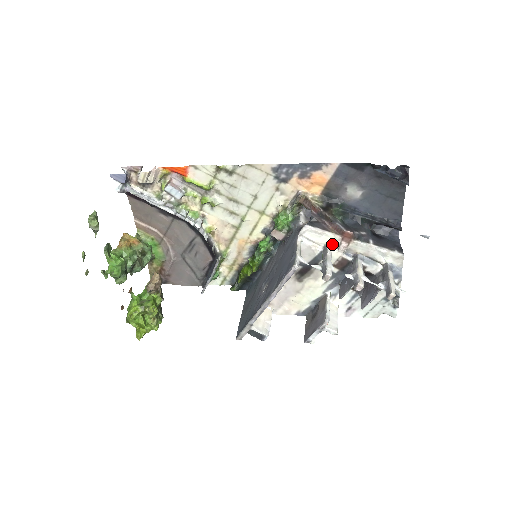
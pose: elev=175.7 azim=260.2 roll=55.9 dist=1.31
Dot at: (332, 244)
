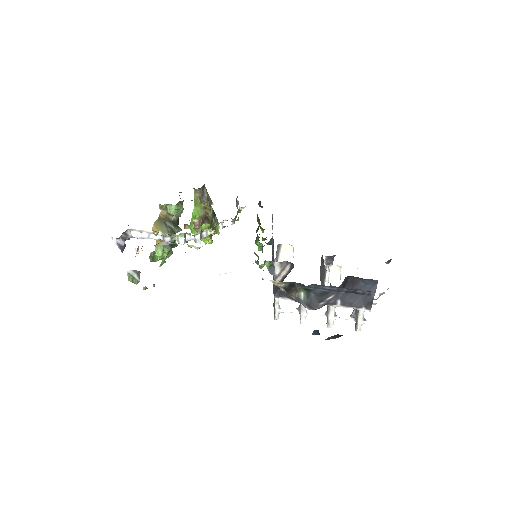
Dot at: occluded
